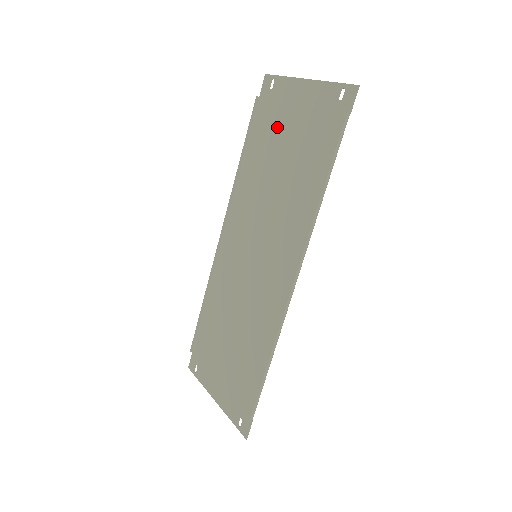
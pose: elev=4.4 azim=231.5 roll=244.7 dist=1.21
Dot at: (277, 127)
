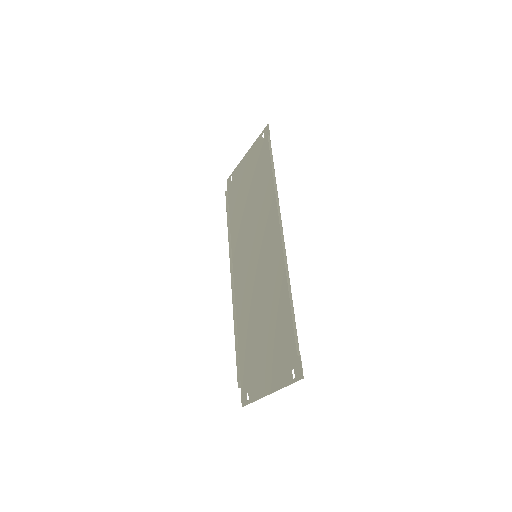
Dot at: (241, 188)
